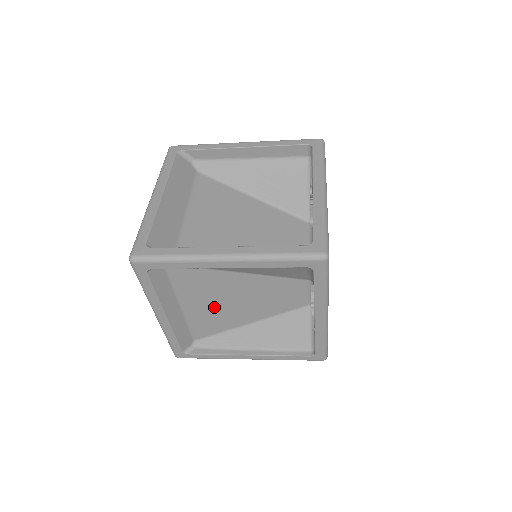
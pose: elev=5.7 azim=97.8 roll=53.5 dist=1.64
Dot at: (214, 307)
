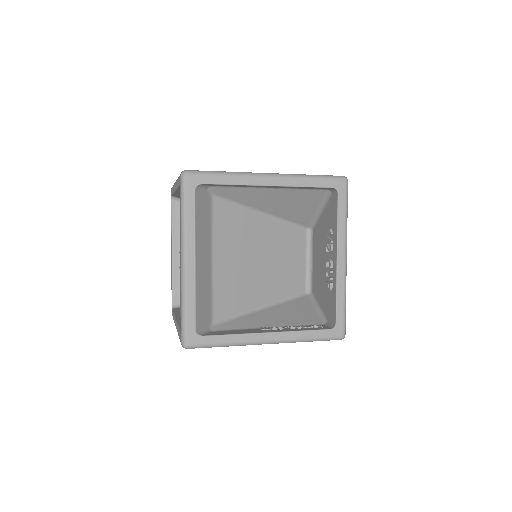
Dot at: occluded
